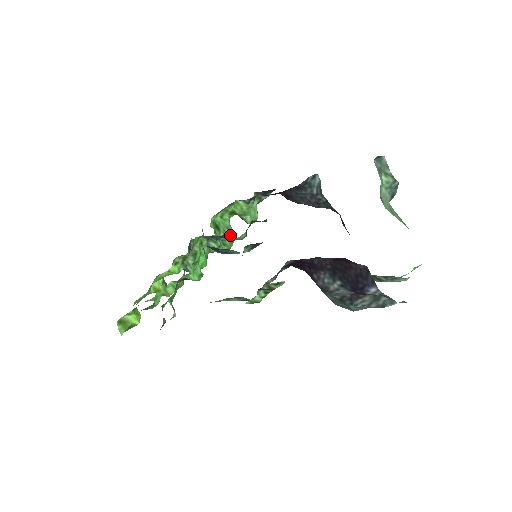
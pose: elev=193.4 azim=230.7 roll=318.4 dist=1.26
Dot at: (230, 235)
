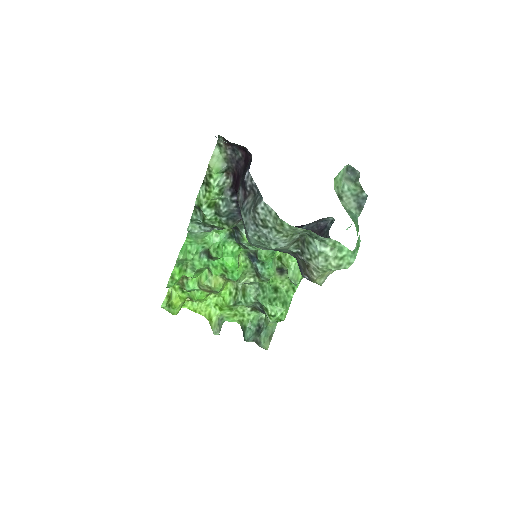
Dot at: (265, 265)
